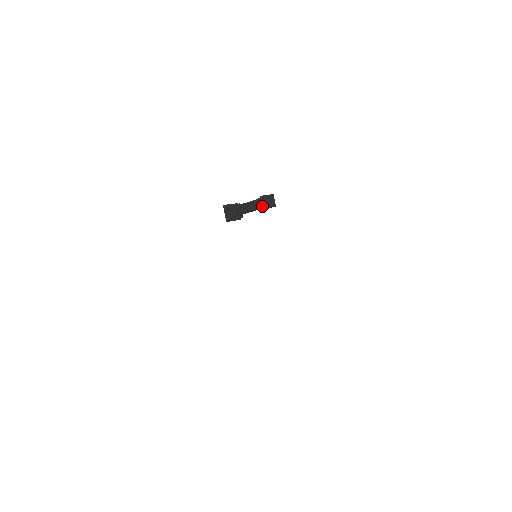
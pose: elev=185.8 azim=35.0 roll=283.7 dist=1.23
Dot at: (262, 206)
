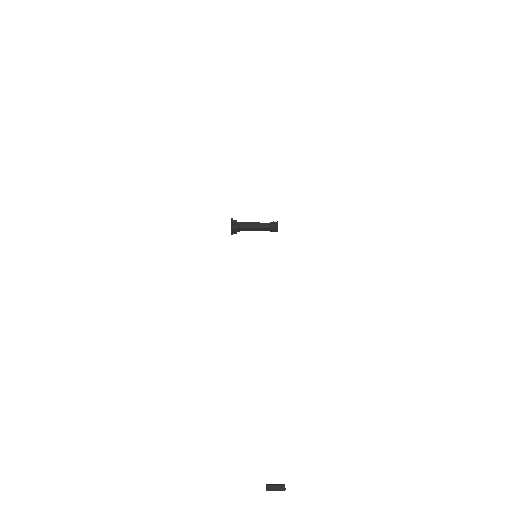
Dot at: (274, 227)
